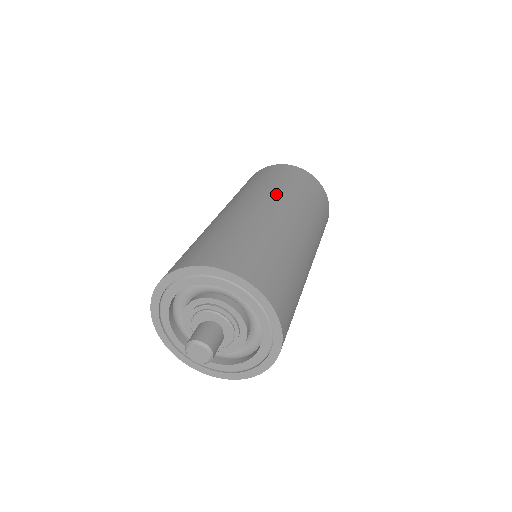
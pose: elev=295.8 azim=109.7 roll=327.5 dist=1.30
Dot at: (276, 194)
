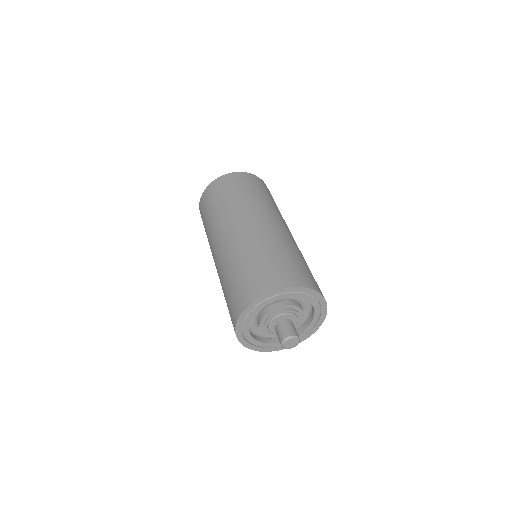
Dot at: (245, 209)
